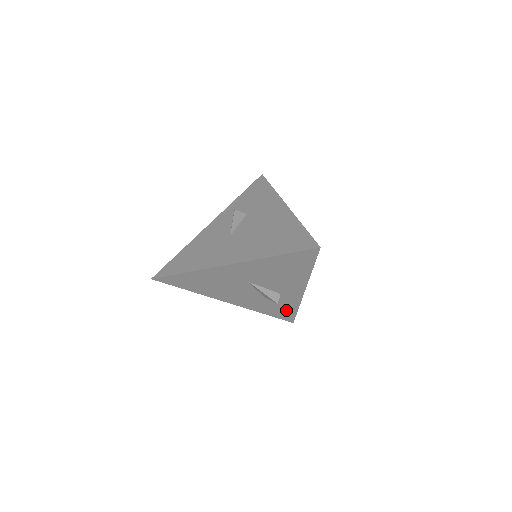
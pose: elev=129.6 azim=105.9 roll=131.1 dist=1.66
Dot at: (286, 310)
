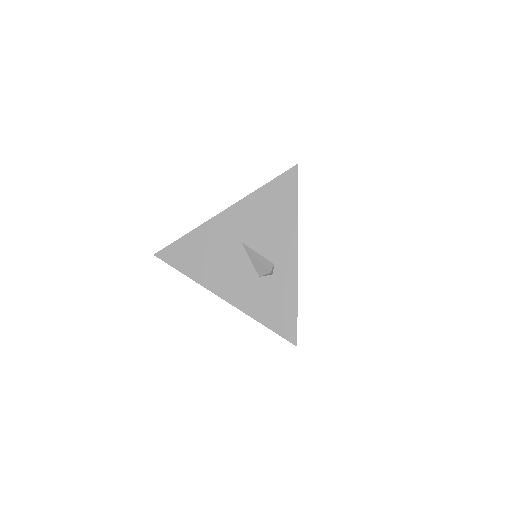
Dot at: (284, 308)
